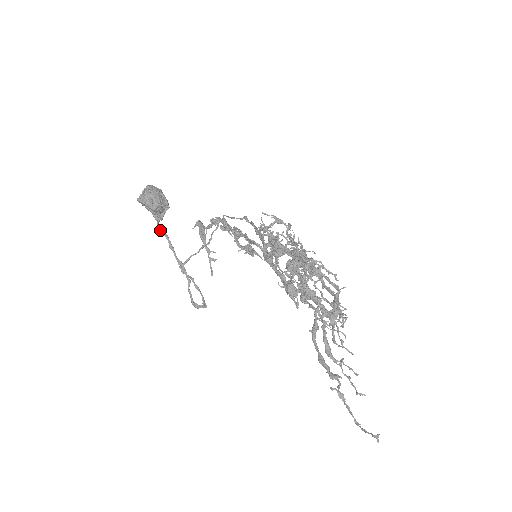
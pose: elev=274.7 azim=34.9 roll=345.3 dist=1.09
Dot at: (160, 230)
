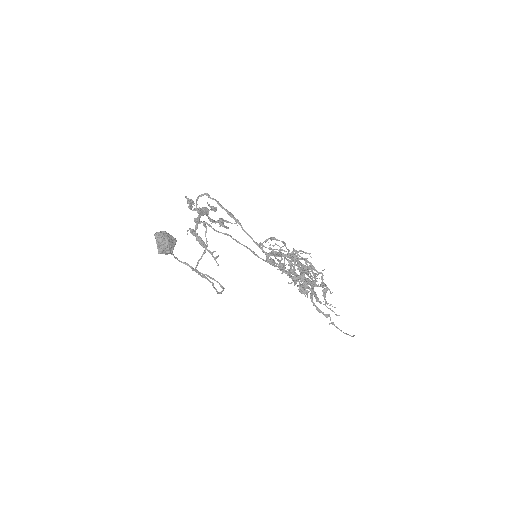
Dot at: occluded
